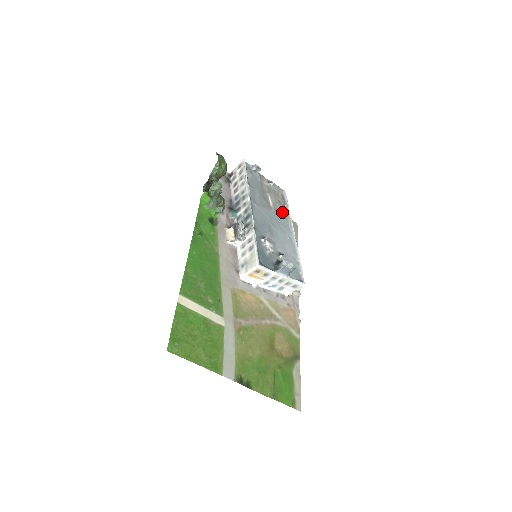
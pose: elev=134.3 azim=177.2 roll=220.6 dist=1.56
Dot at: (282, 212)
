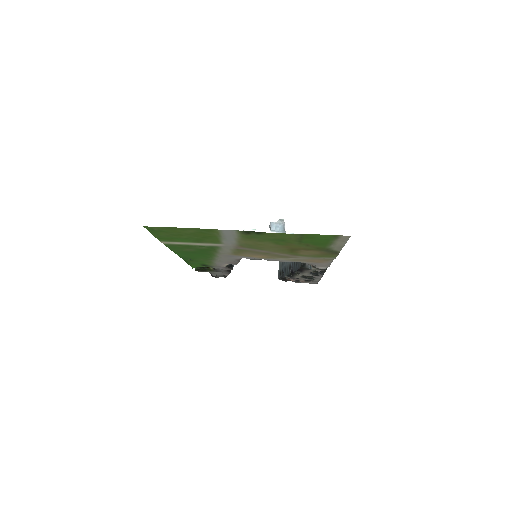
Dot at: occluded
